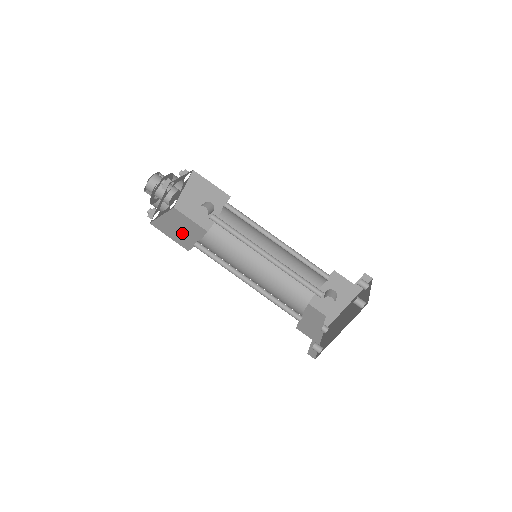
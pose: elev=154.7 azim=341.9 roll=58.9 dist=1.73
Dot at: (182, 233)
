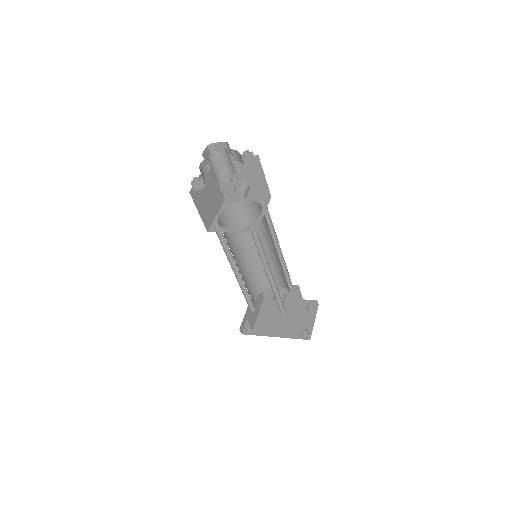
Dot at: (208, 204)
